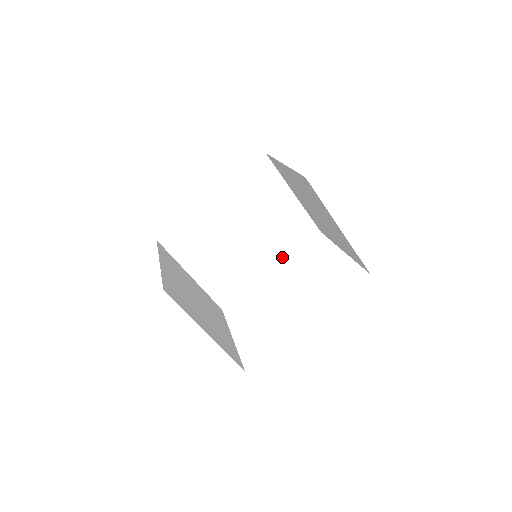
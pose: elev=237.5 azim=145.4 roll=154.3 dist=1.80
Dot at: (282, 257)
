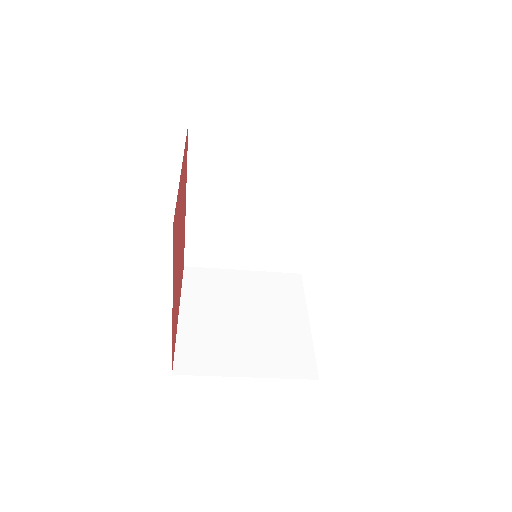
Dot at: (316, 195)
